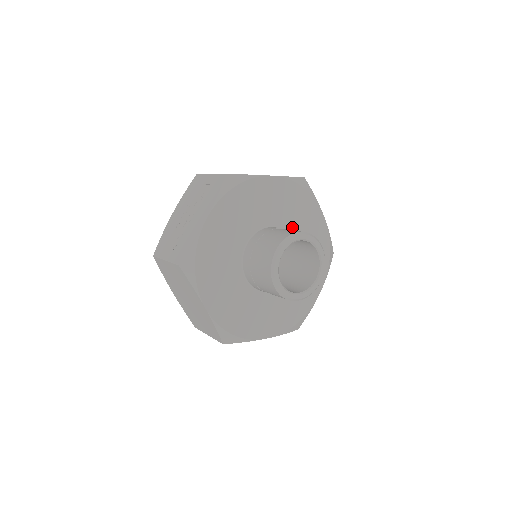
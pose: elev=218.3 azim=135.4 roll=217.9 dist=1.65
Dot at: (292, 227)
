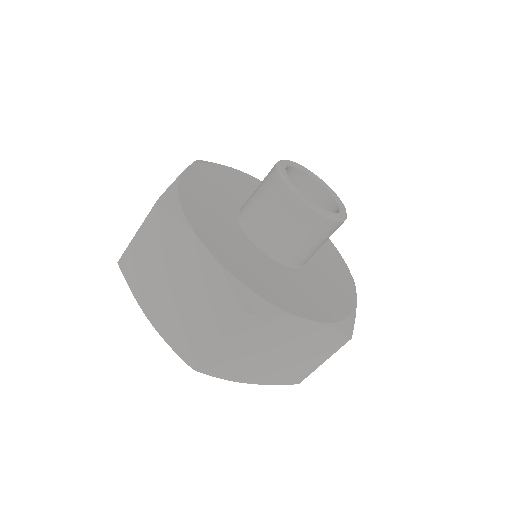
Dot at: occluded
